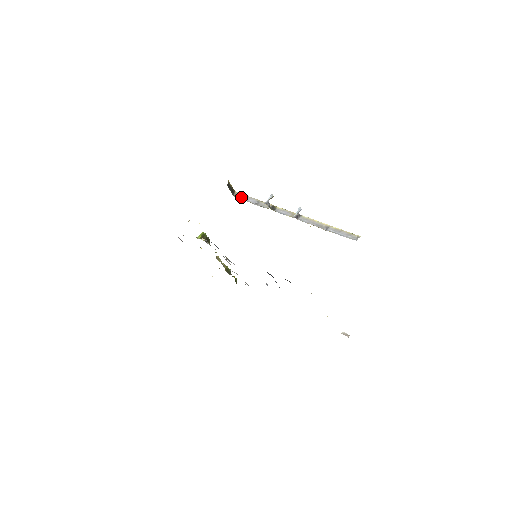
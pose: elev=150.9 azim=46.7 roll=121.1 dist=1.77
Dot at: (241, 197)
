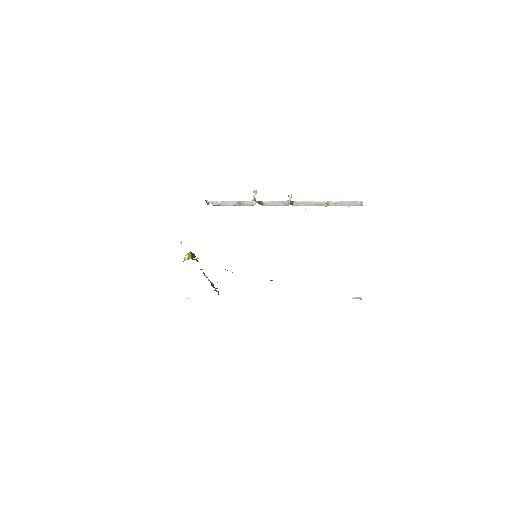
Dot at: (217, 204)
